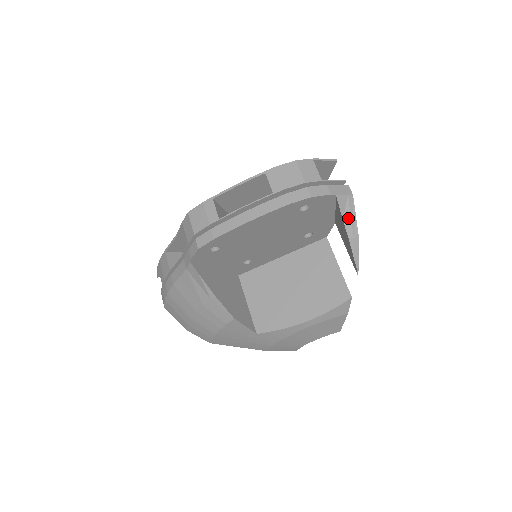
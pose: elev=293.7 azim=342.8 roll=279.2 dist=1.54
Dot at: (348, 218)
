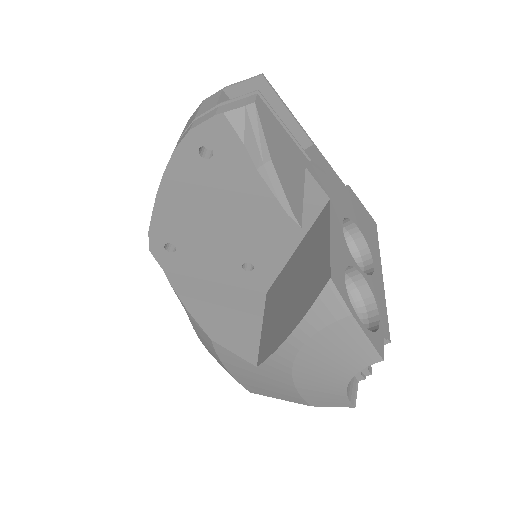
Dot at: (251, 138)
